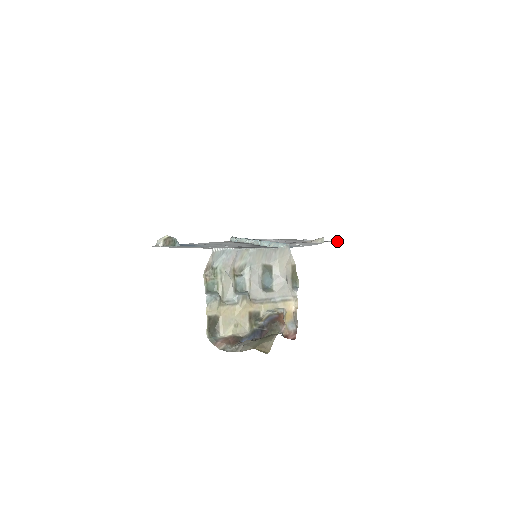
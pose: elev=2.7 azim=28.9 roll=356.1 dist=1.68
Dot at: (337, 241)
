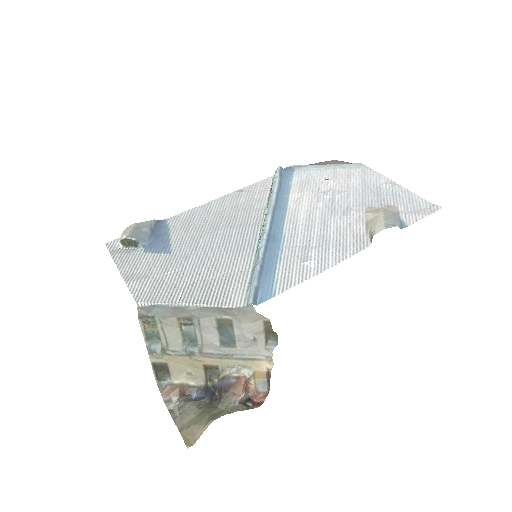
Dot at: (432, 208)
